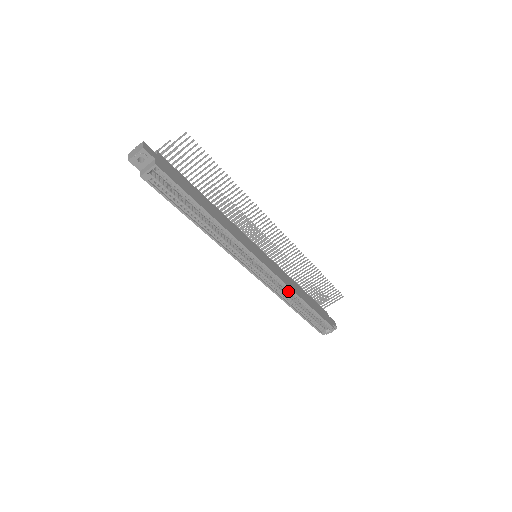
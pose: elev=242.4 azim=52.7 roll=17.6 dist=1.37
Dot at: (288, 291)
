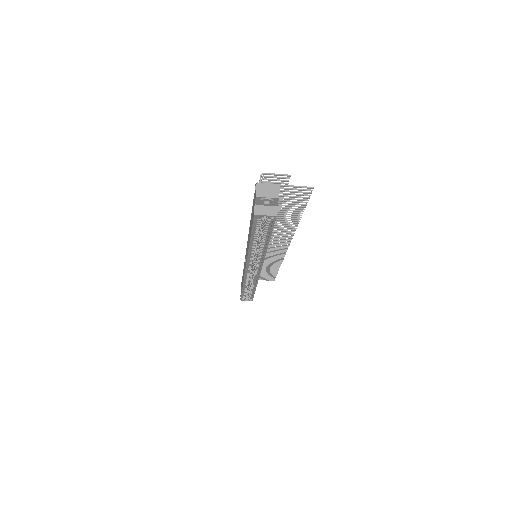
Dot at: (253, 282)
